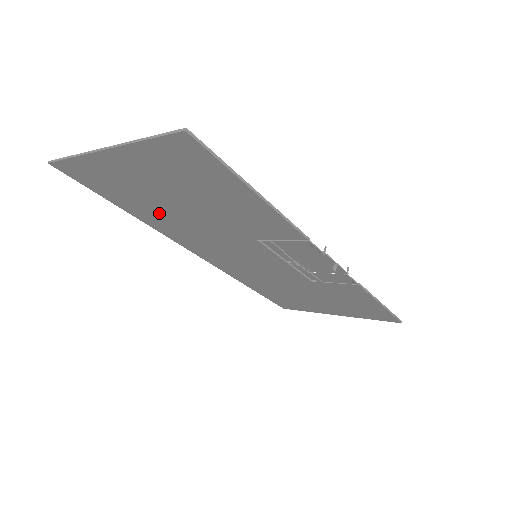
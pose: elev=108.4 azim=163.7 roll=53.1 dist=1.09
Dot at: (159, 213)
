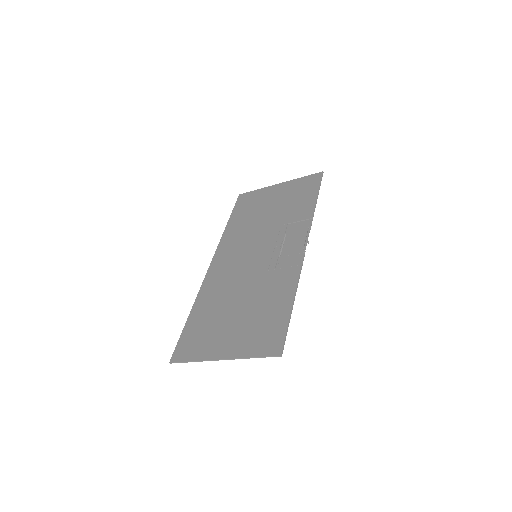
Dot at: (215, 308)
